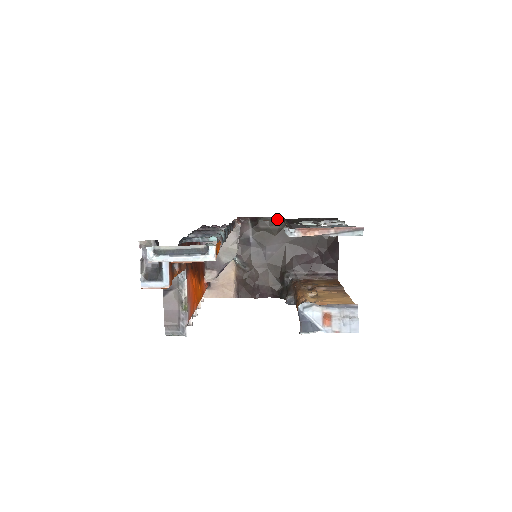
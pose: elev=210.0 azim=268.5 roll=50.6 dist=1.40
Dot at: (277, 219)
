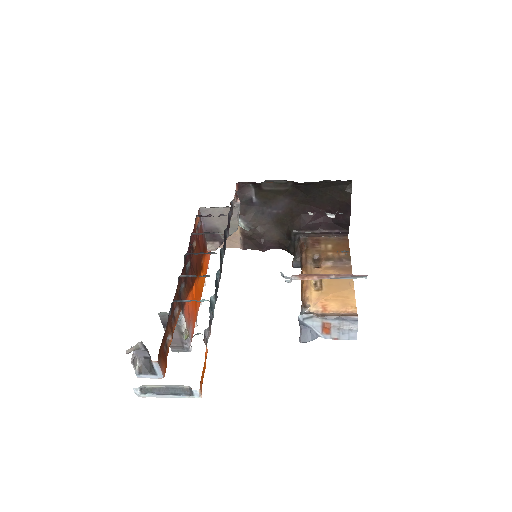
Dot at: (282, 182)
